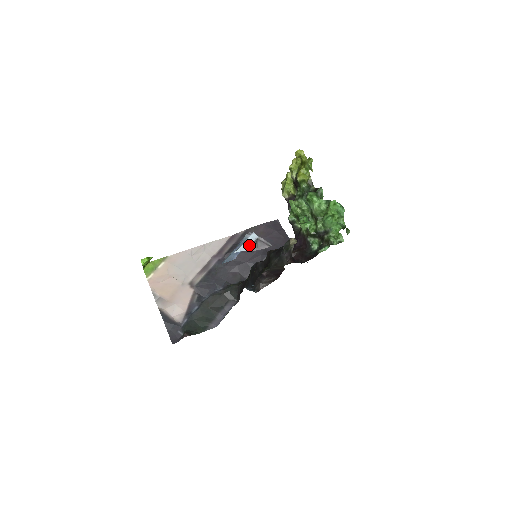
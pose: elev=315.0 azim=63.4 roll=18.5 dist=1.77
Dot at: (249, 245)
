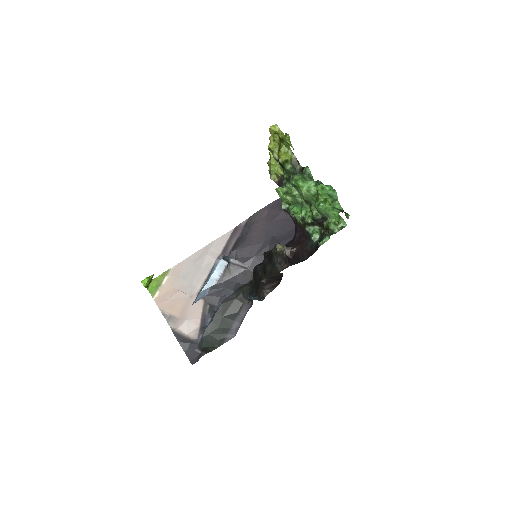
Dot at: (218, 276)
